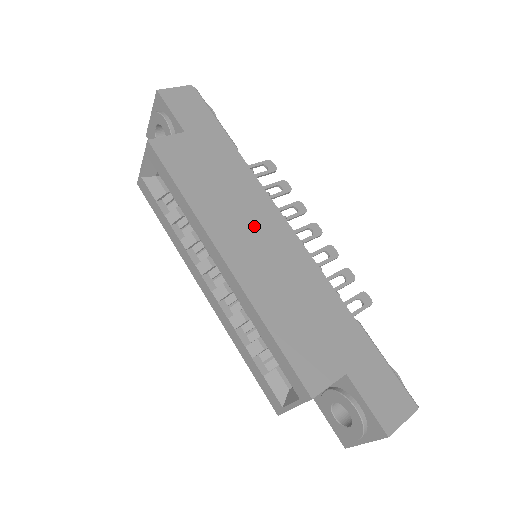
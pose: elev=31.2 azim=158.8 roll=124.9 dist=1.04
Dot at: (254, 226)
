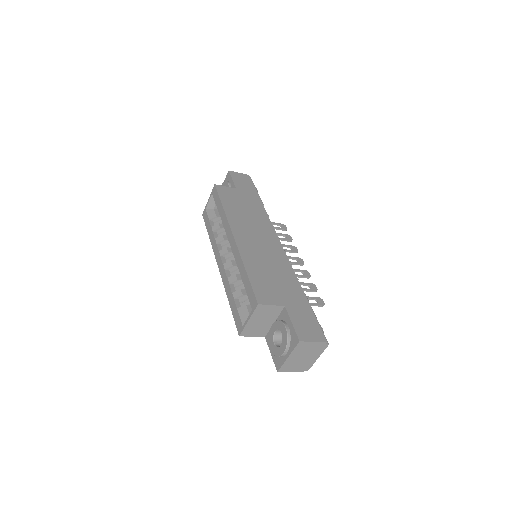
Dot at: (258, 233)
